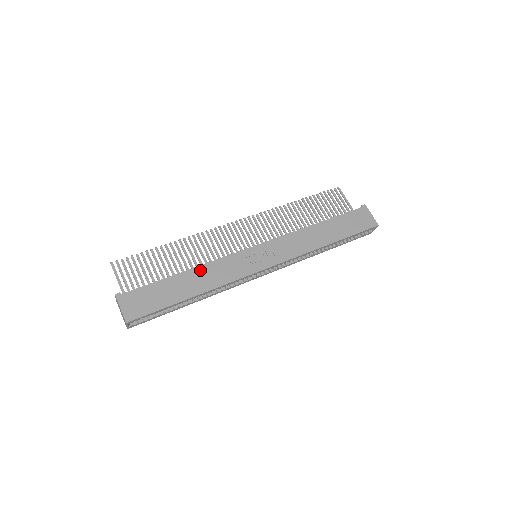
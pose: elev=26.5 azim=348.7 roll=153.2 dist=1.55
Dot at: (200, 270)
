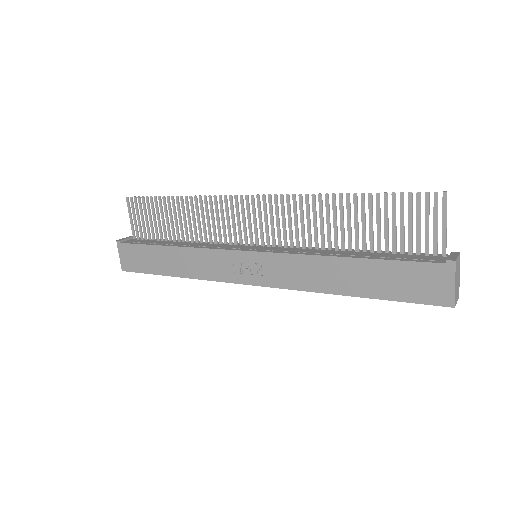
Dot at: (184, 252)
